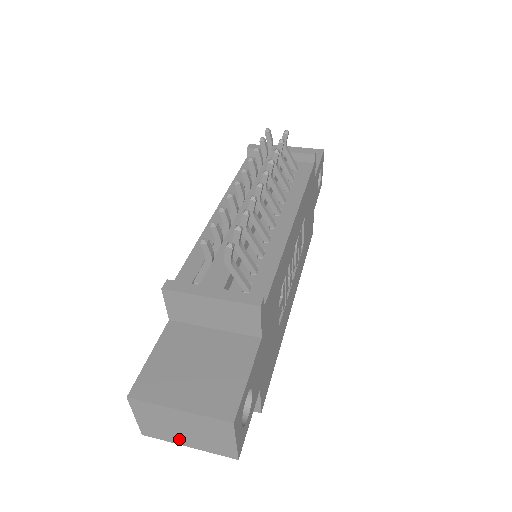
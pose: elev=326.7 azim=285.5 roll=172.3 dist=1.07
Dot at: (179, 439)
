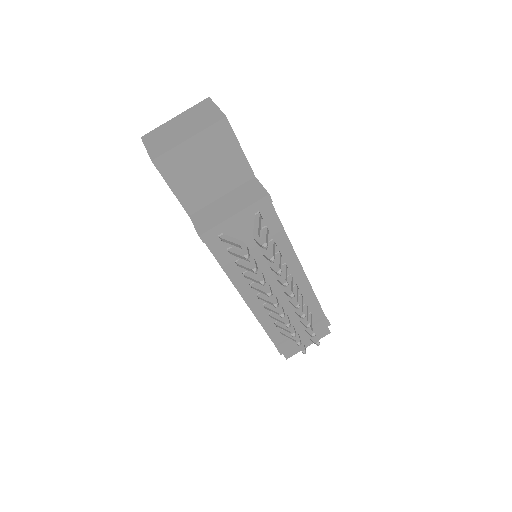
Dot at: occluded
